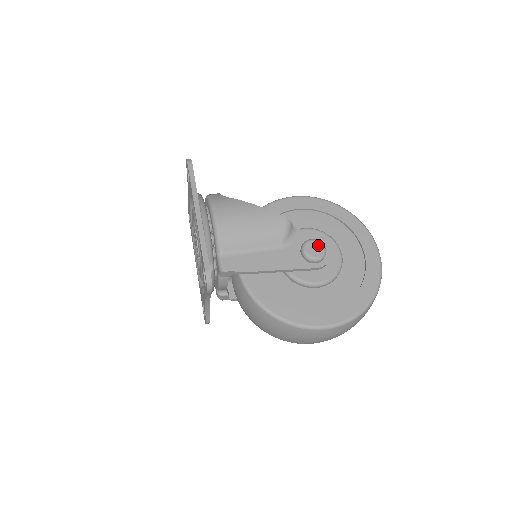
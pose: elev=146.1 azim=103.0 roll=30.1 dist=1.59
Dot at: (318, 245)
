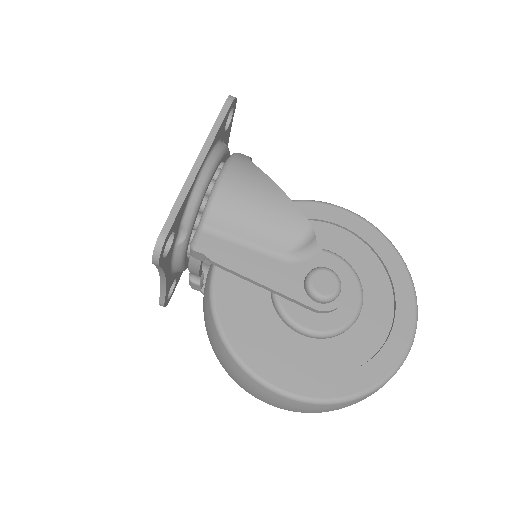
Dot at: (333, 280)
